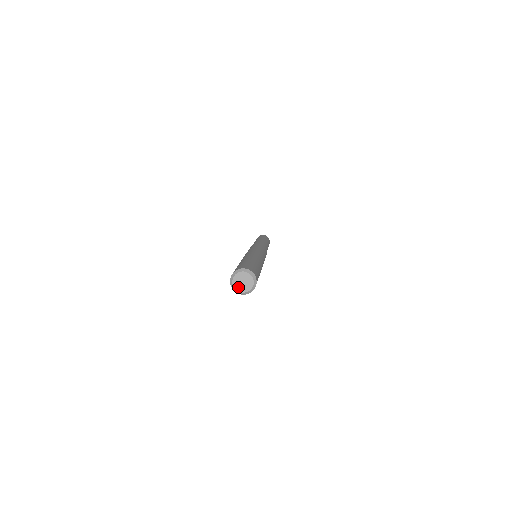
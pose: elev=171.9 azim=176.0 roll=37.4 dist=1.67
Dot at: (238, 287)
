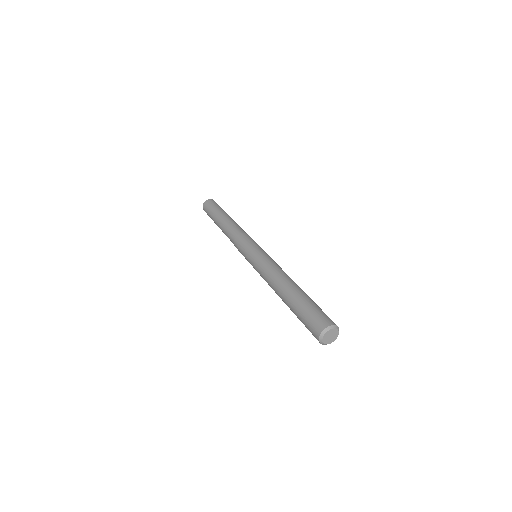
Dot at: (325, 341)
